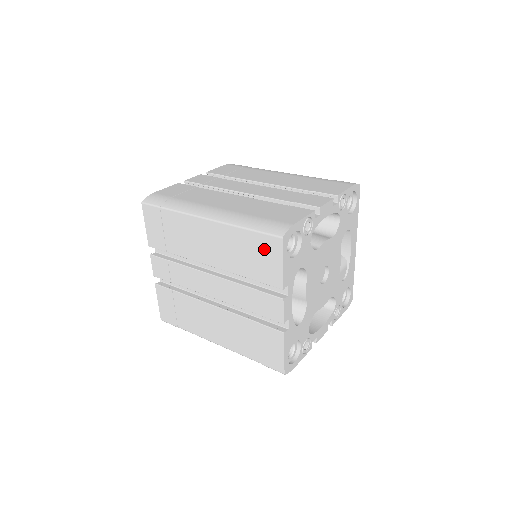
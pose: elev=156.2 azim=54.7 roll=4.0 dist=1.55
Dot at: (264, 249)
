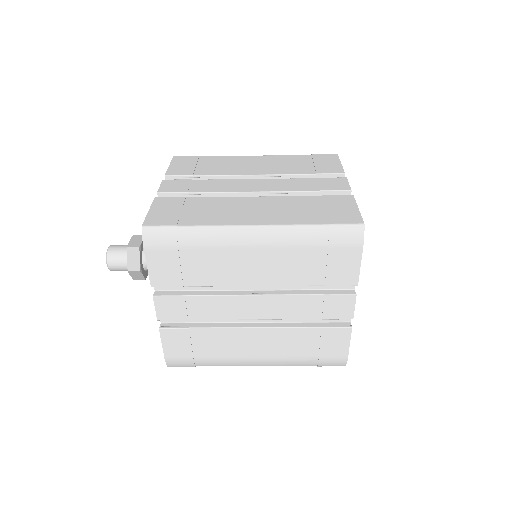
Dot at: (321, 159)
